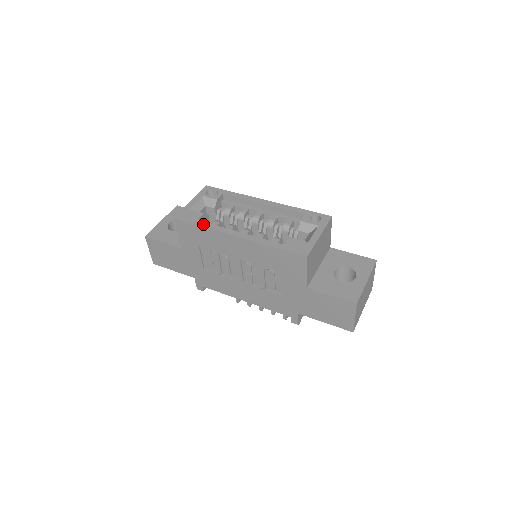
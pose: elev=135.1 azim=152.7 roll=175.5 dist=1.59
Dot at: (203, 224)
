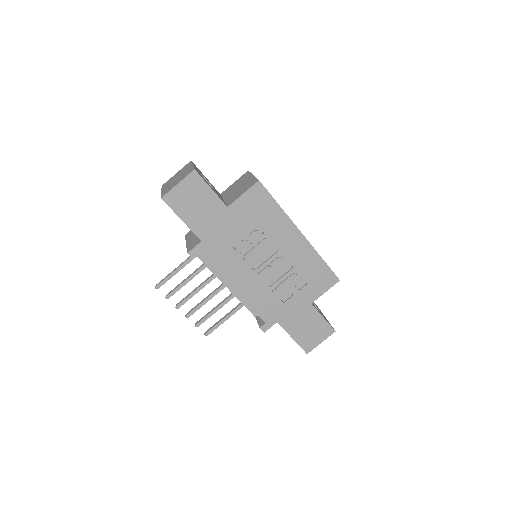
Dot at: (279, 205)
